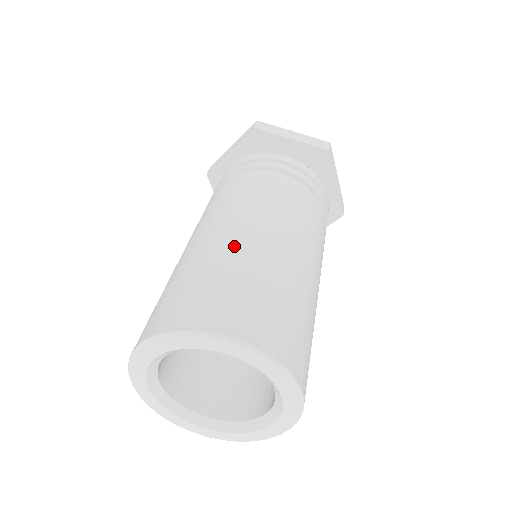
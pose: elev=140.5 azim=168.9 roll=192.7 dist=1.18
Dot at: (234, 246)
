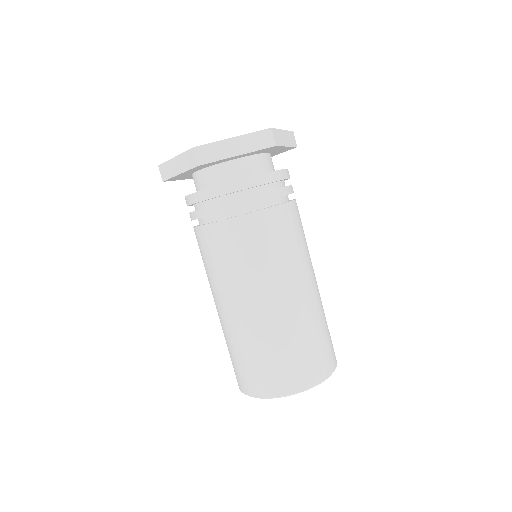
Dot at: (314, 305)
